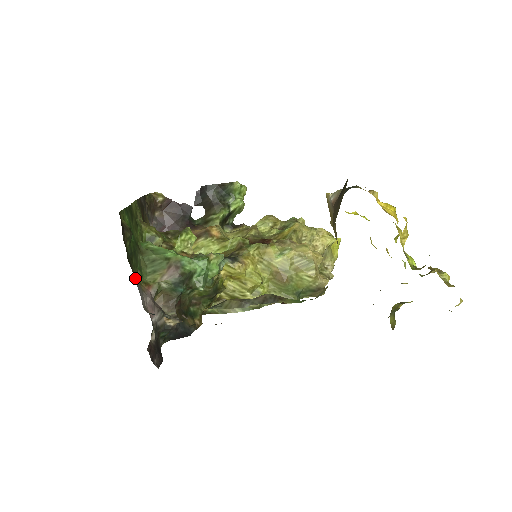
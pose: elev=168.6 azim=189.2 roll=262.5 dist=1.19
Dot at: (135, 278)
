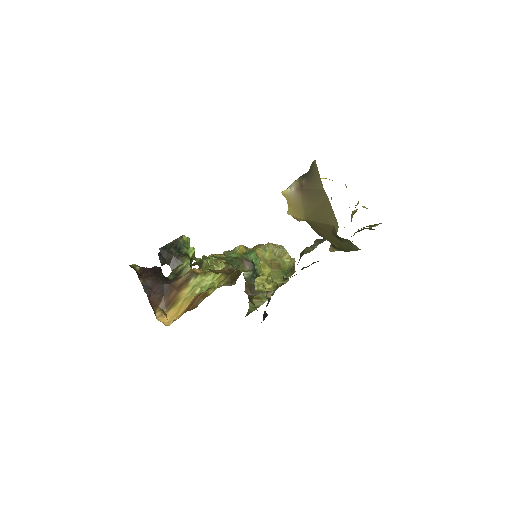
Dot at: occluded
